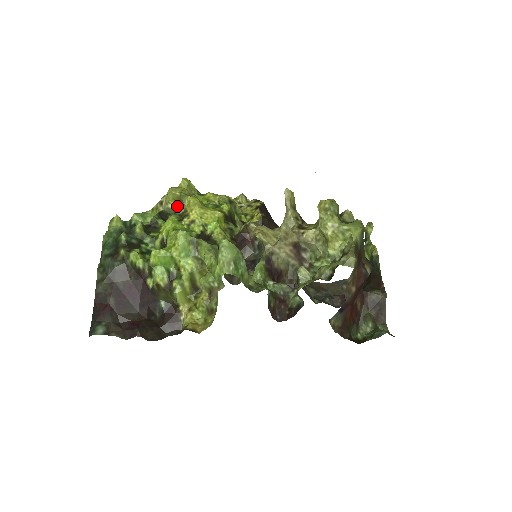
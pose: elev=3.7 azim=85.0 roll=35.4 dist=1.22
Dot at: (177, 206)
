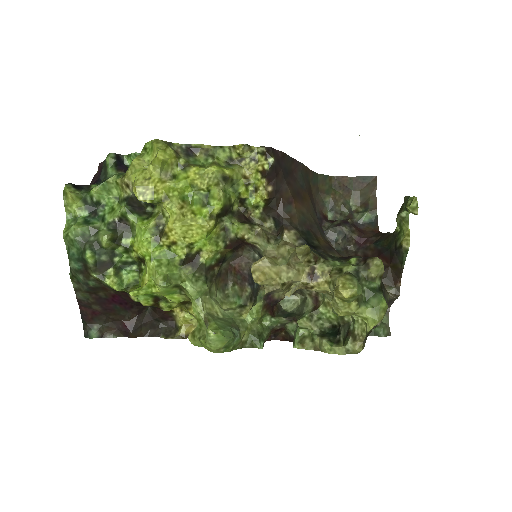
Dot at: occluded
